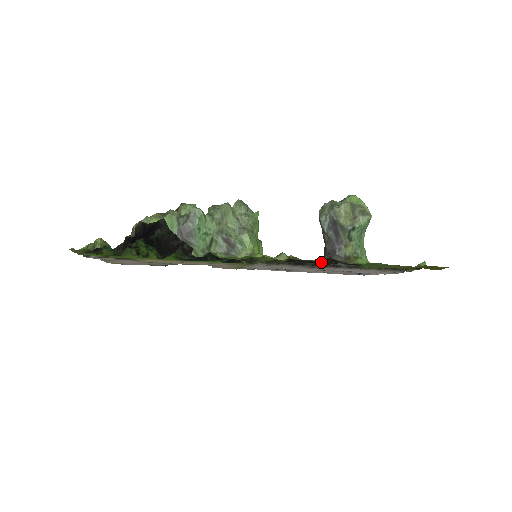
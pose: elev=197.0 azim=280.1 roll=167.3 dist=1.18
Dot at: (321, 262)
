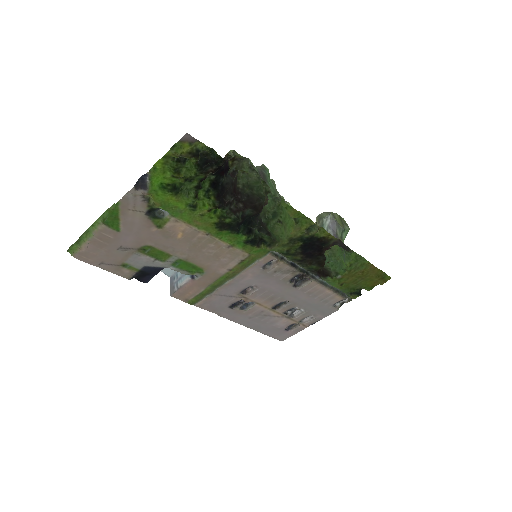
Dot at: (321, 255)
